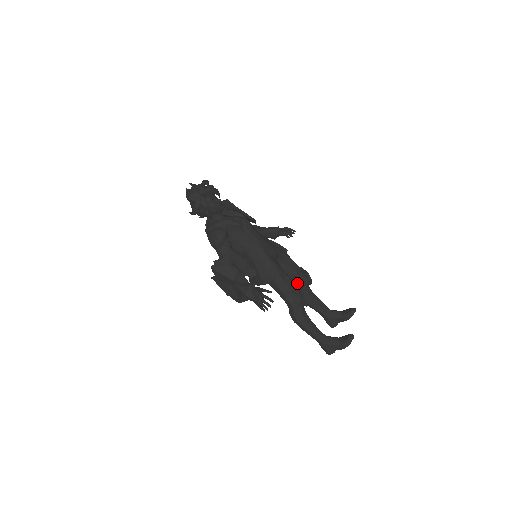
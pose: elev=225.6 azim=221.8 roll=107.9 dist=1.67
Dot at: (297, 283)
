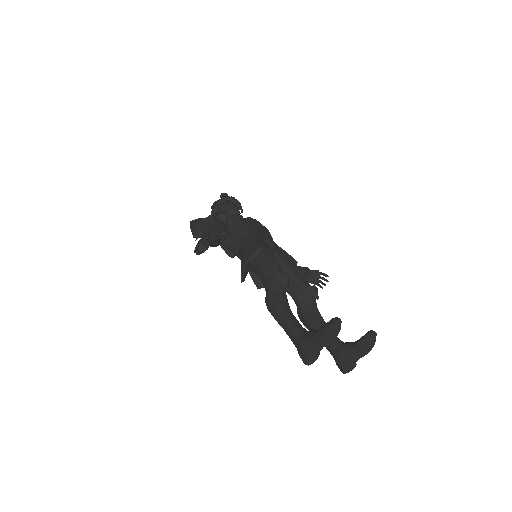
Dot at: (295, 287)
